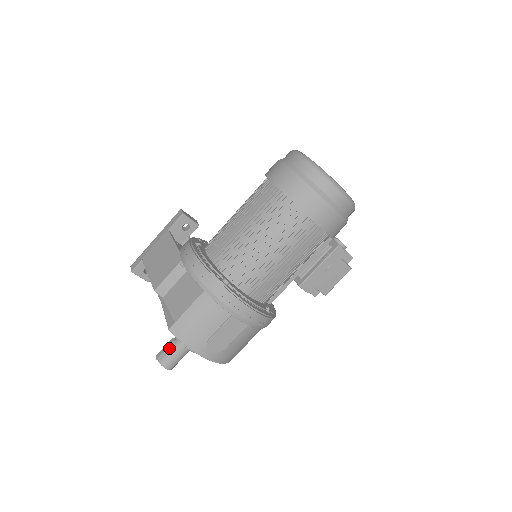
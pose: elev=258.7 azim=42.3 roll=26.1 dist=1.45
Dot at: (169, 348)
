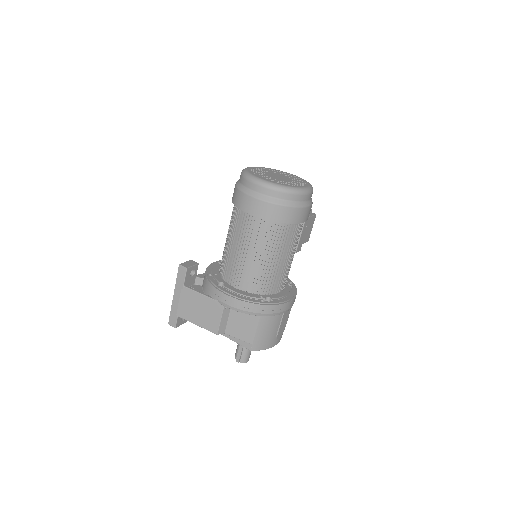
Dot at: (242, 351)
